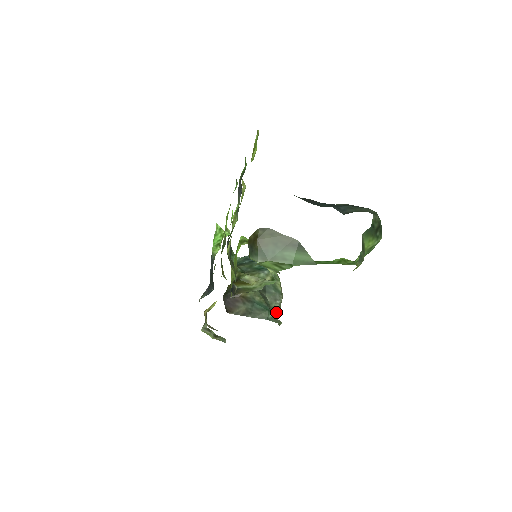
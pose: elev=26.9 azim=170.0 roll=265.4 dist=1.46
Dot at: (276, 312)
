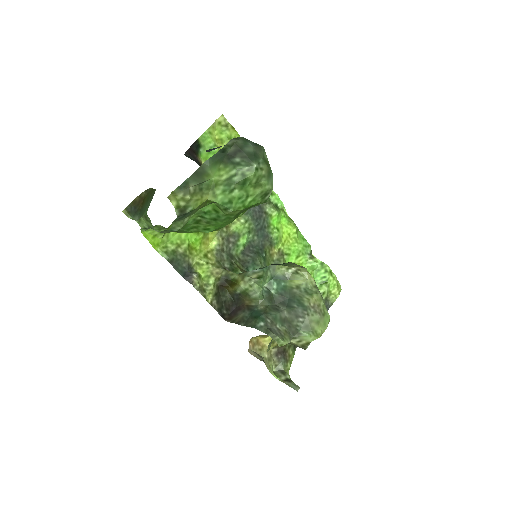
Dot at: (300, 333)
